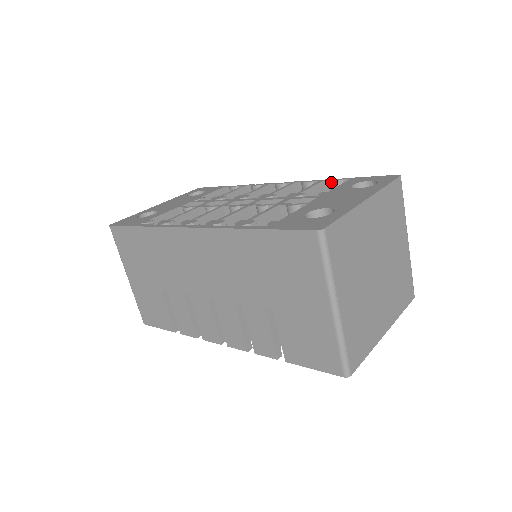
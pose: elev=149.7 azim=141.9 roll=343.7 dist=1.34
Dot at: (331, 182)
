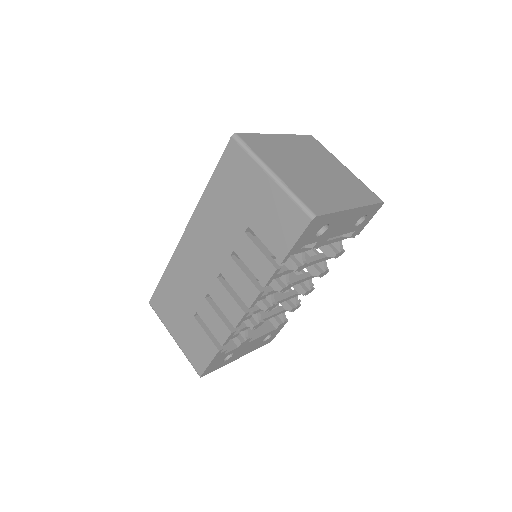
Dot at: occluded
